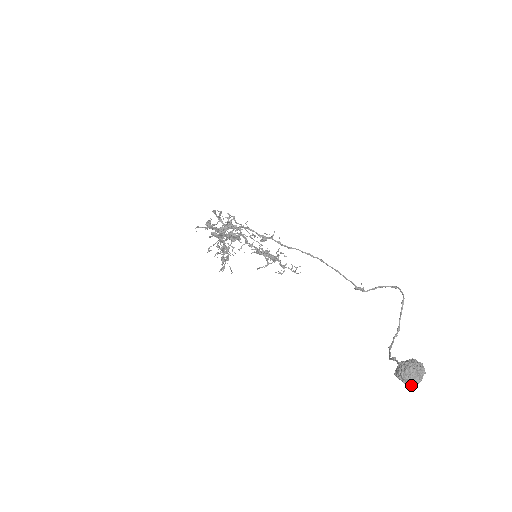
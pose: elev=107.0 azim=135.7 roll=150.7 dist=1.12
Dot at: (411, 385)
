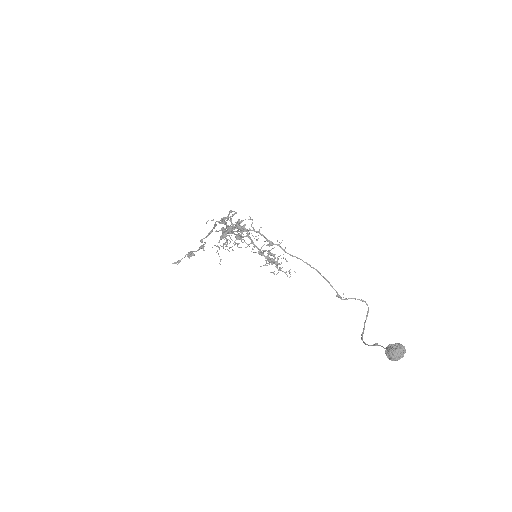
Dot at: (396, 360)
